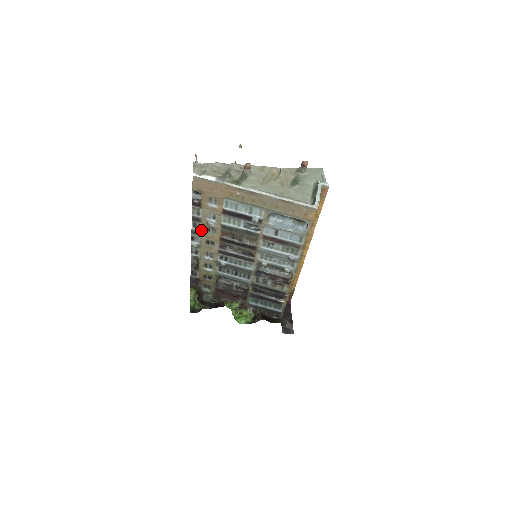
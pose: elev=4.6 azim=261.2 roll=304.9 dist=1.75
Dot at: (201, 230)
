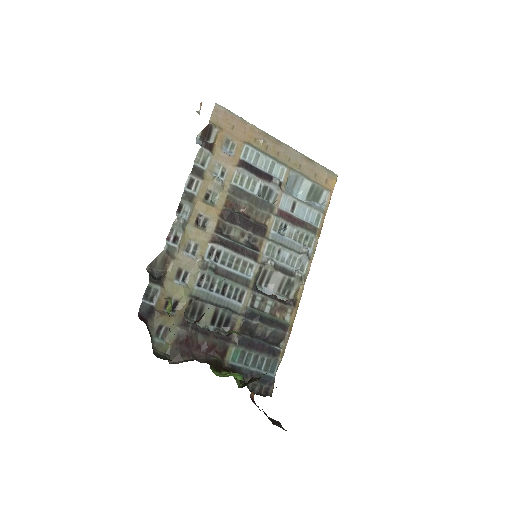
Dot at: (197, 194)
